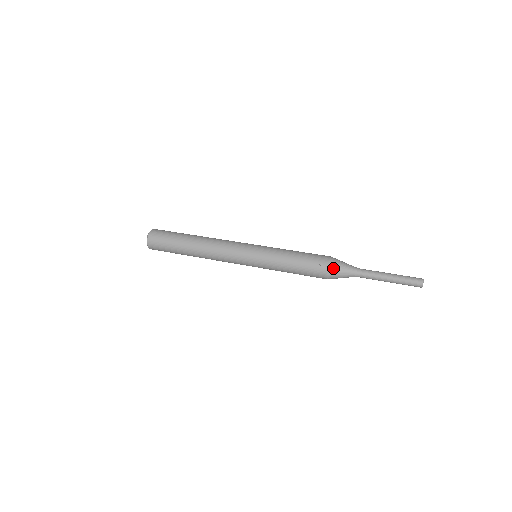
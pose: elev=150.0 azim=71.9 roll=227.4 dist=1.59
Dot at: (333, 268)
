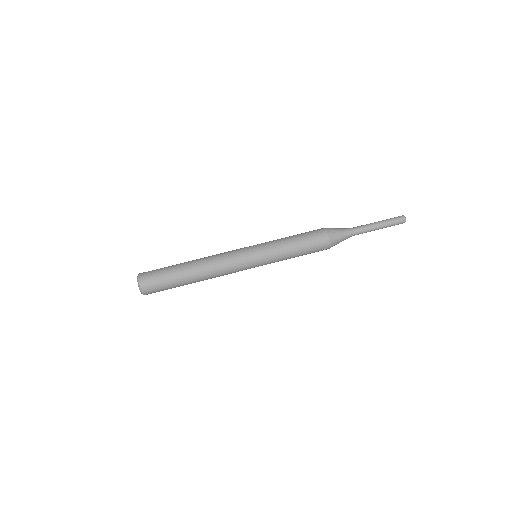
Dot at: occluded
